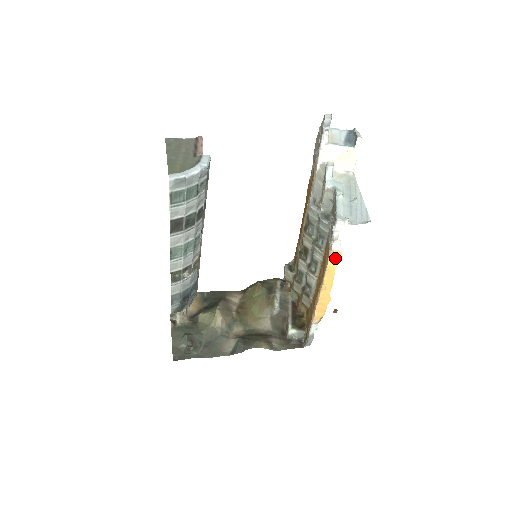
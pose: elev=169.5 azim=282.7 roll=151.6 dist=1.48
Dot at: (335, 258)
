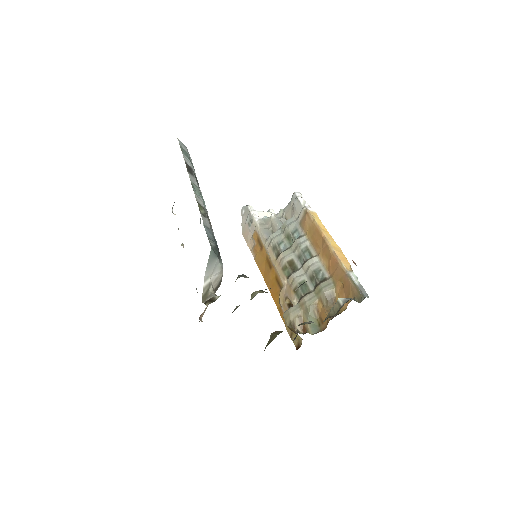
Dot at: (315, 216)
